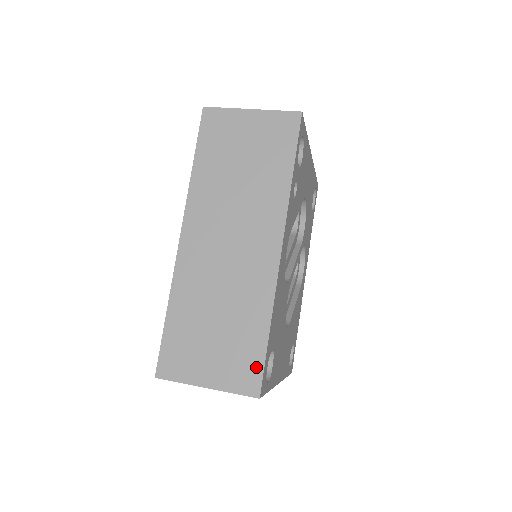
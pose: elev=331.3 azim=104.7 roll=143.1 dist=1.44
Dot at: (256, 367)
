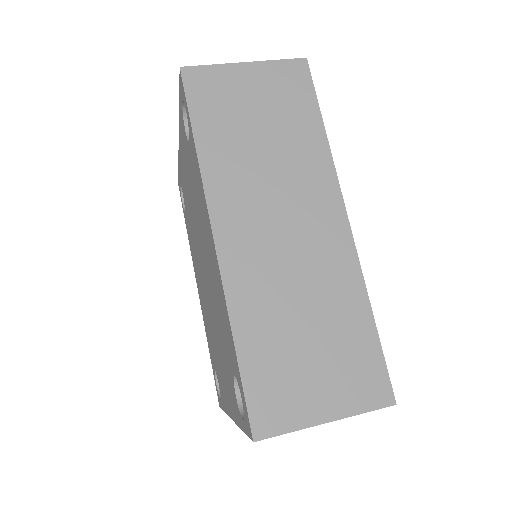
Dot at: (377, 368)
